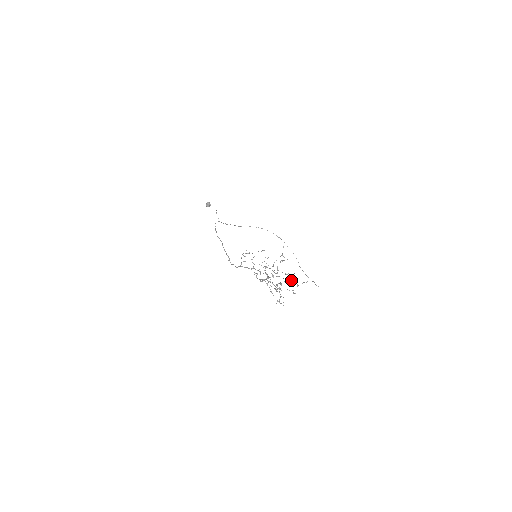
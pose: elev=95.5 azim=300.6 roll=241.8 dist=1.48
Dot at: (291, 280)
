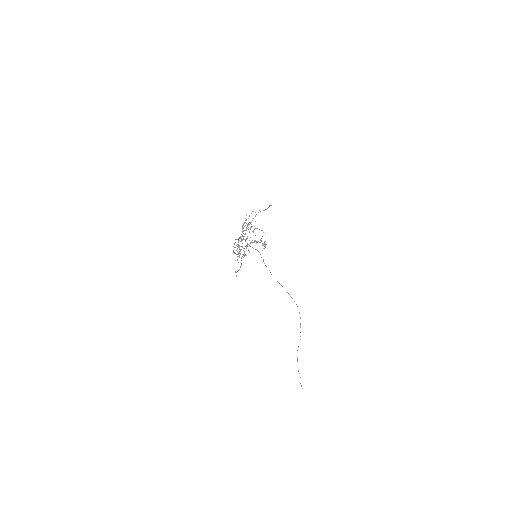
Dot at: (256, 241)
